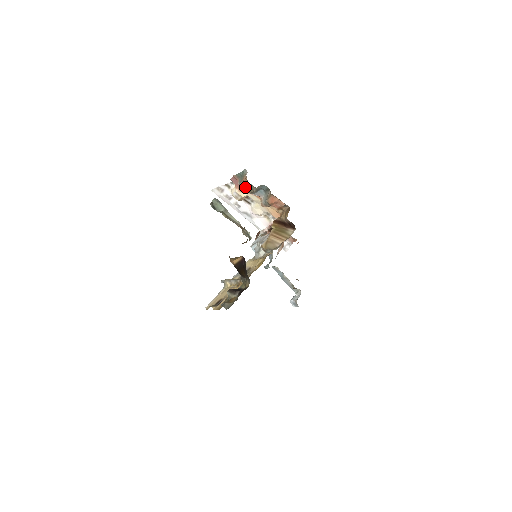
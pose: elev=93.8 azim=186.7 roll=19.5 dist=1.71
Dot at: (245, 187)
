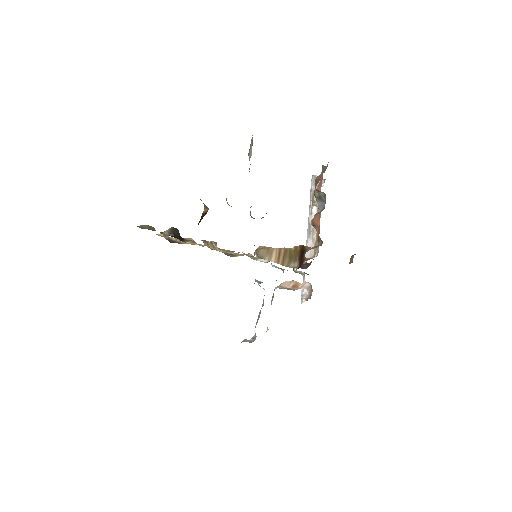
Dot at: (316, 184)
